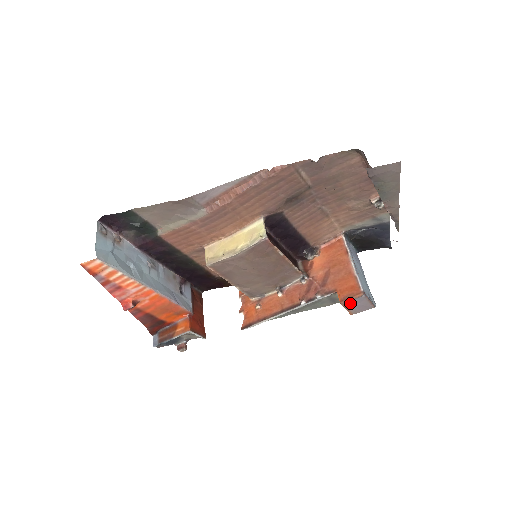
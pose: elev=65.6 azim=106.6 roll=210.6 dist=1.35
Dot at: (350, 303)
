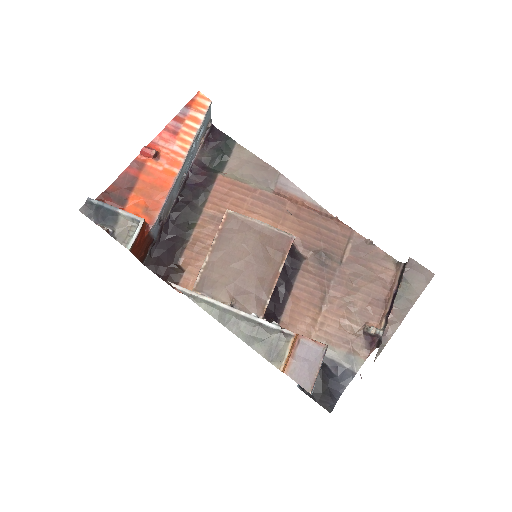
Dot at: (304, 347)
